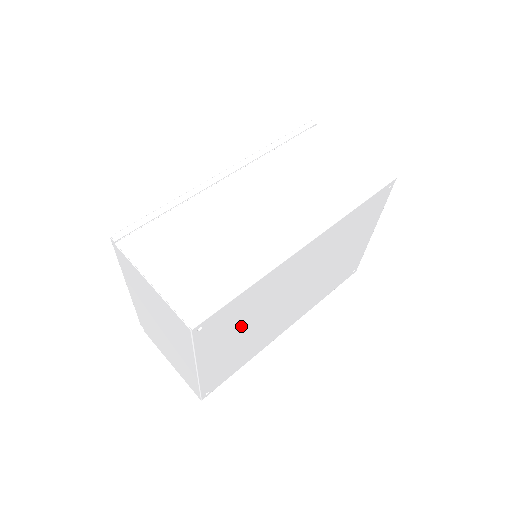
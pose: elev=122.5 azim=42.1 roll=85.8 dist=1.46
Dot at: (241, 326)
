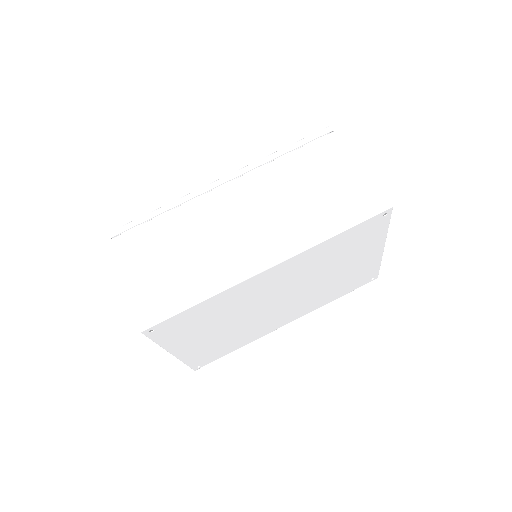
Dot at: (211, 326)
